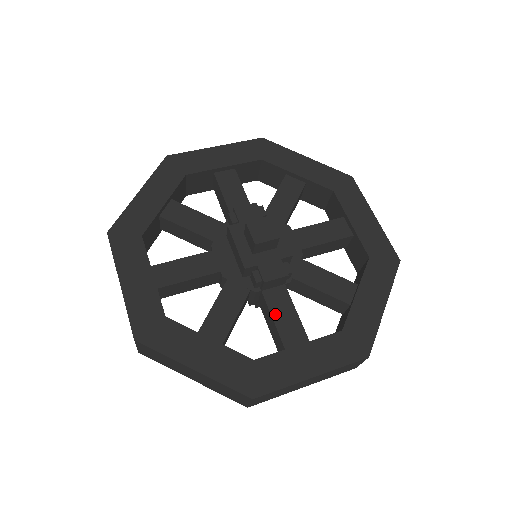
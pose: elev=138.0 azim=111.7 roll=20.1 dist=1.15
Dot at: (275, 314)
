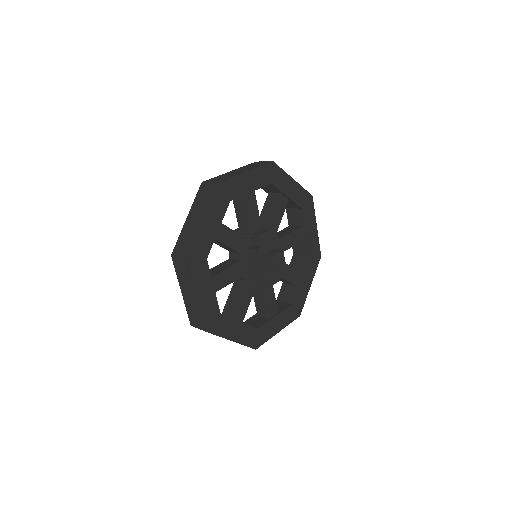
Dot at: (266, 299)
